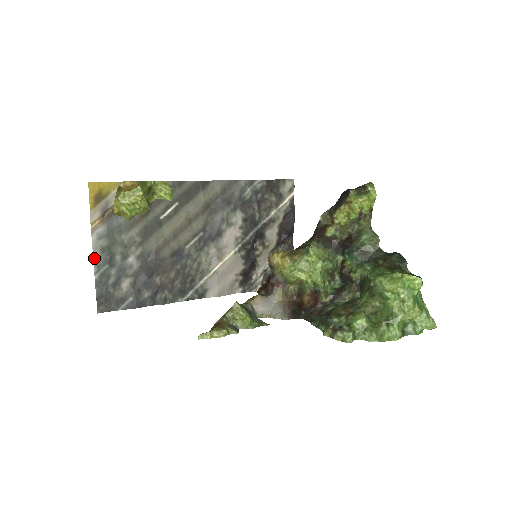
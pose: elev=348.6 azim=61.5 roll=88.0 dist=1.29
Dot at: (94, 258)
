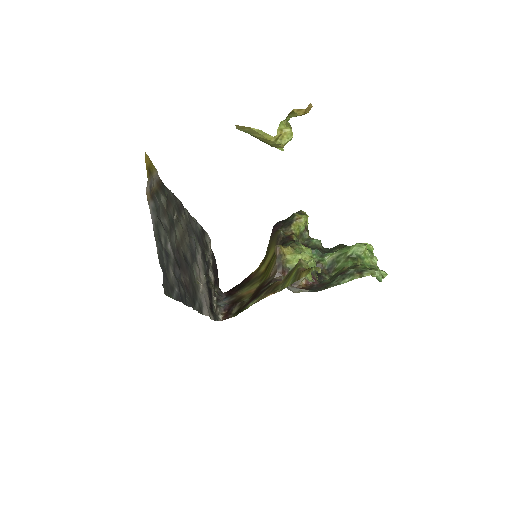
Dot at: (153, 230)
